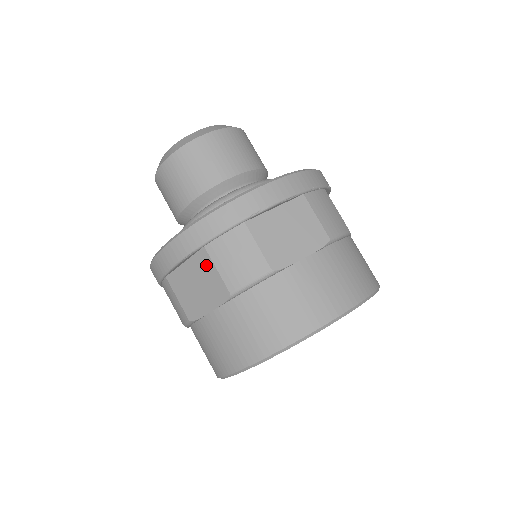
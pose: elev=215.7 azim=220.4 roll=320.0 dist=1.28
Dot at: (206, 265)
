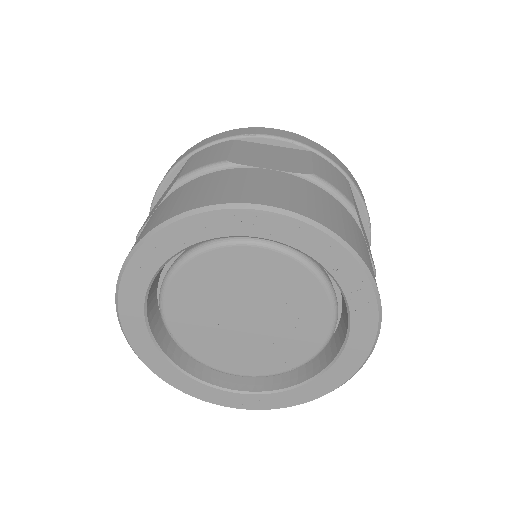
Dot at: (301, 156)
